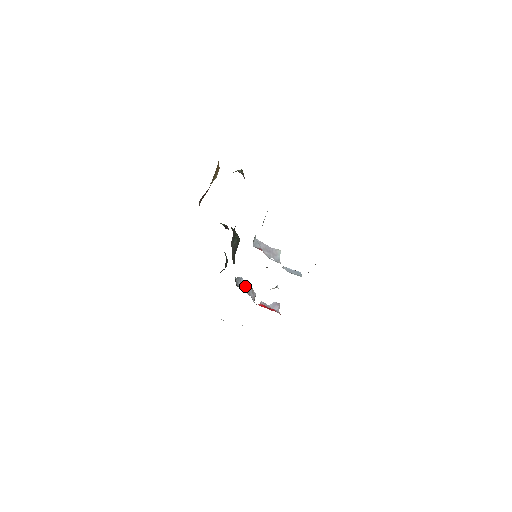
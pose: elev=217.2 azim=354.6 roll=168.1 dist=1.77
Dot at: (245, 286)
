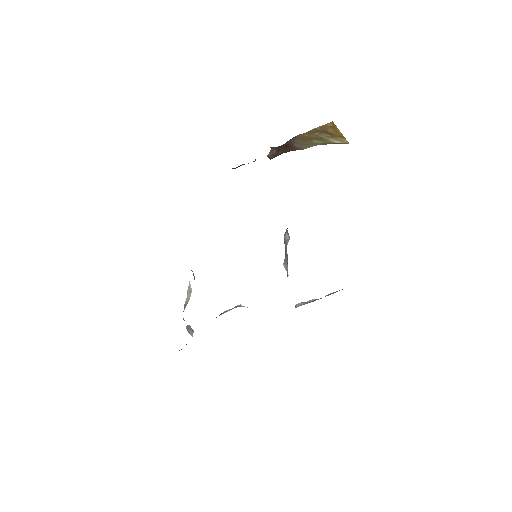
Dot at: occluded
